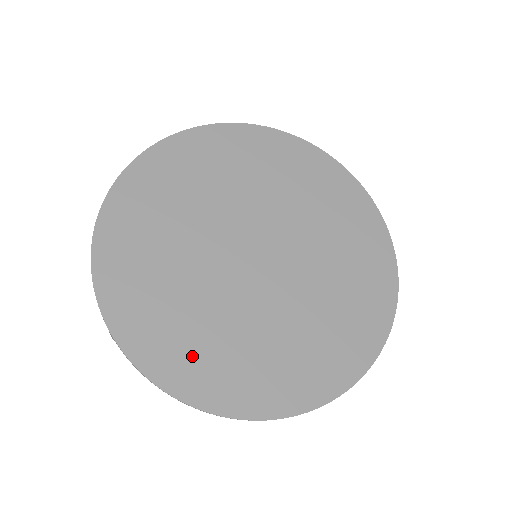
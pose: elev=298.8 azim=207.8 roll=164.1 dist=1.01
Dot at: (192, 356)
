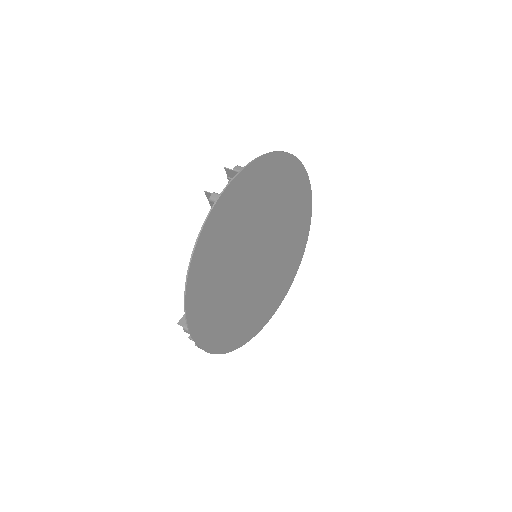
Dot at: (234, 331)
